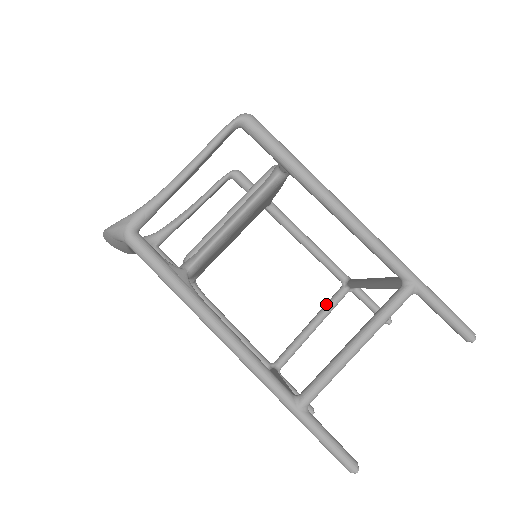
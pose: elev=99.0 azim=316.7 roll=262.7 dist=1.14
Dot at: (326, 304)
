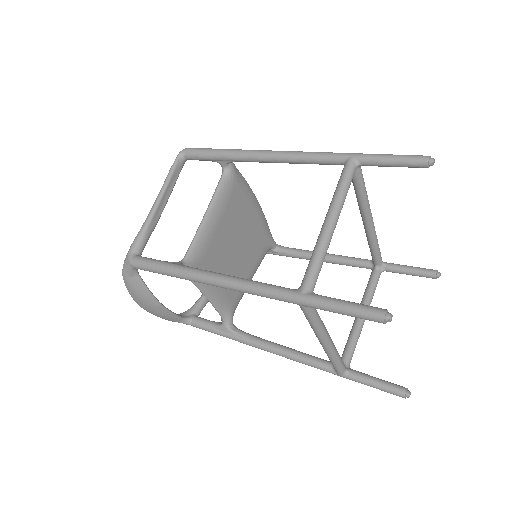
Dot at: occluded
